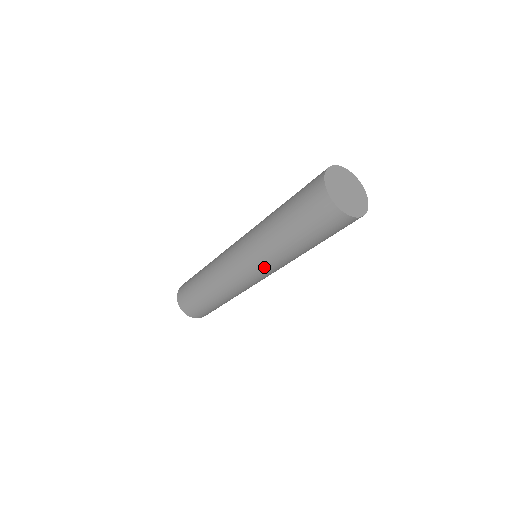
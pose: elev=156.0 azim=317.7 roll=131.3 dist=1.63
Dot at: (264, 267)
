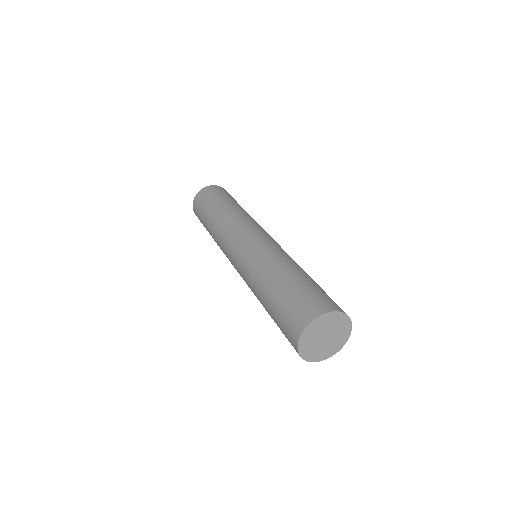
Dot at: occluded
